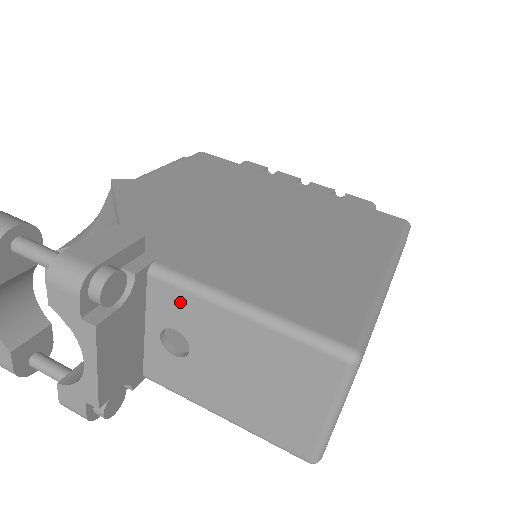
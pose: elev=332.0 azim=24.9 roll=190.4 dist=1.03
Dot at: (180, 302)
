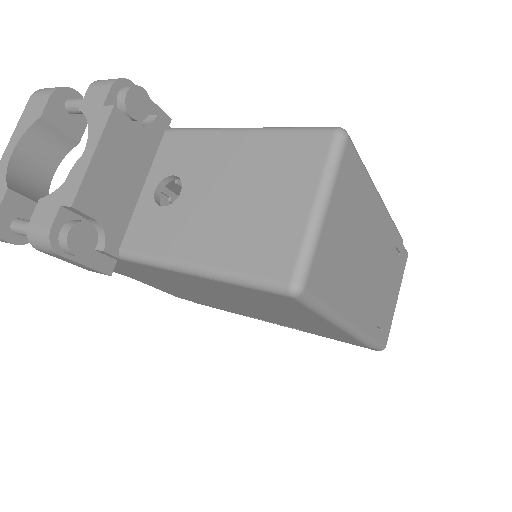
Dot at: (186, 144)
